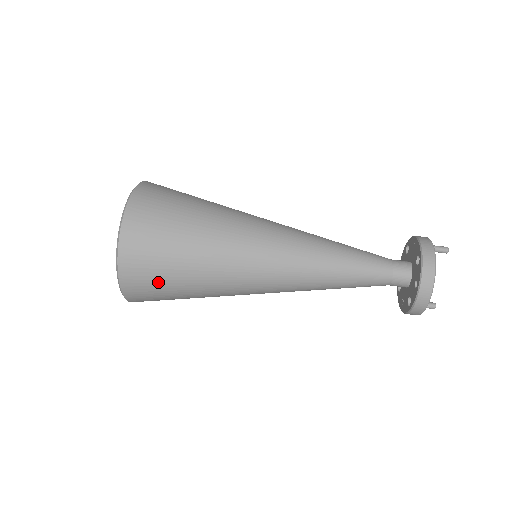
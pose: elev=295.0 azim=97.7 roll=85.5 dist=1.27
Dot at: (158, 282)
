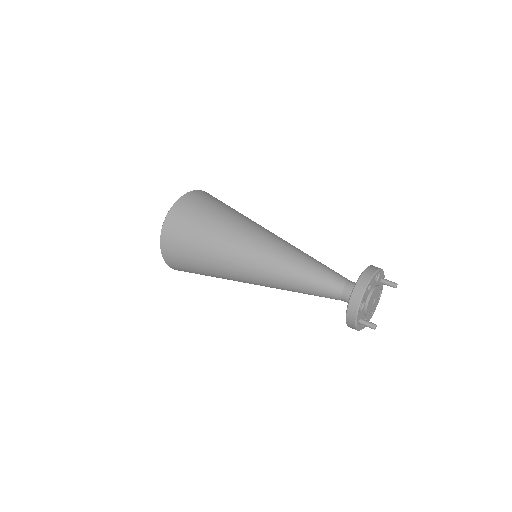
Dot at: (186, 228)
